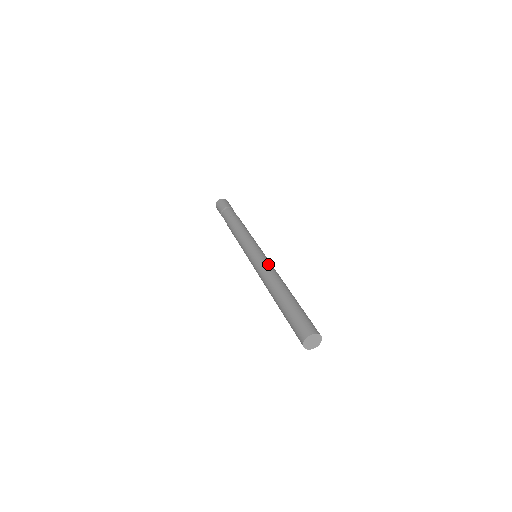
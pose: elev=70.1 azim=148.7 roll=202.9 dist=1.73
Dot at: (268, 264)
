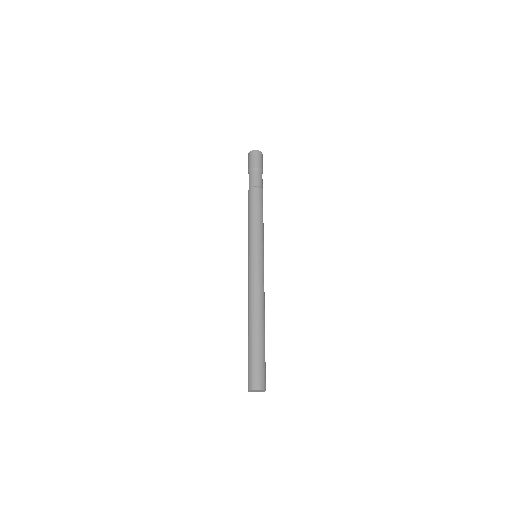
Dot at: (263, 281)
